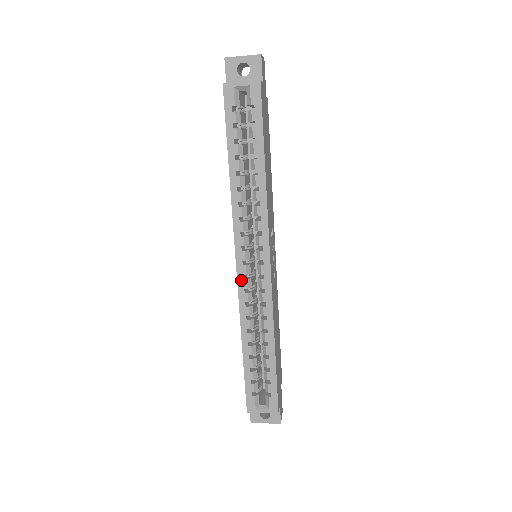
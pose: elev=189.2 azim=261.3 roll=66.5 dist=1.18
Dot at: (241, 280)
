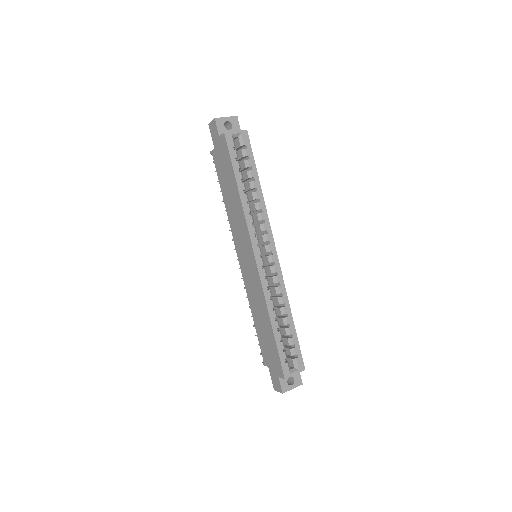
Dot at: (261, 270)
